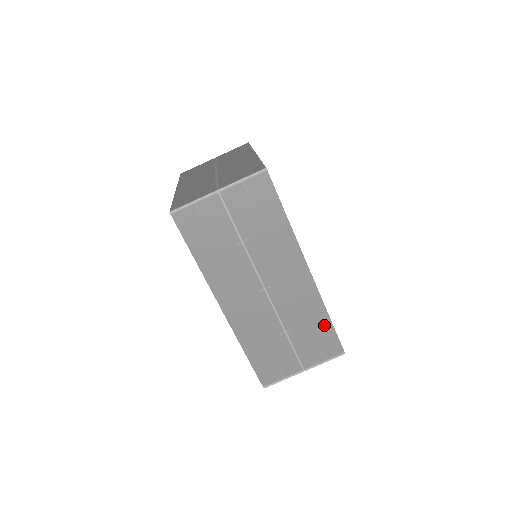
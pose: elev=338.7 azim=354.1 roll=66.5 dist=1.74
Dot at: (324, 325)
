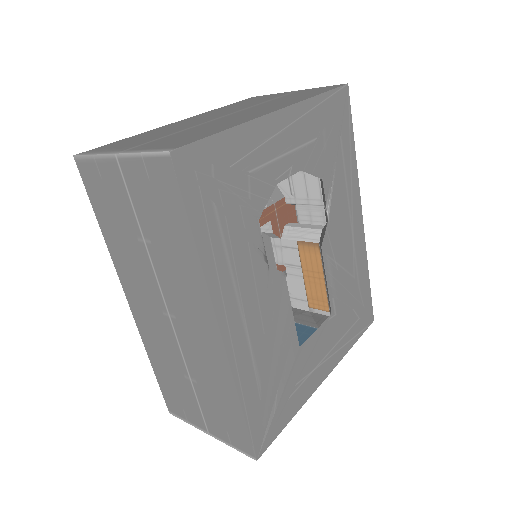
Dot at: (234, 409)
